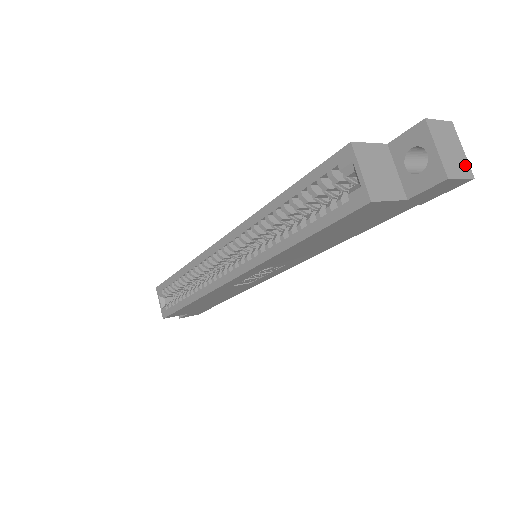
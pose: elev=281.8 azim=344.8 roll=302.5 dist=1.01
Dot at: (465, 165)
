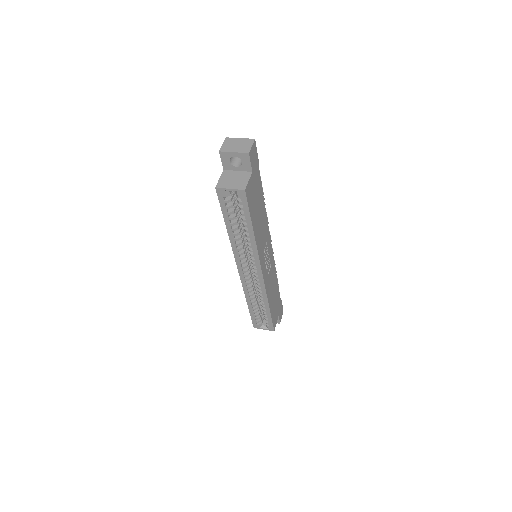
Dot at: (247, 141)
